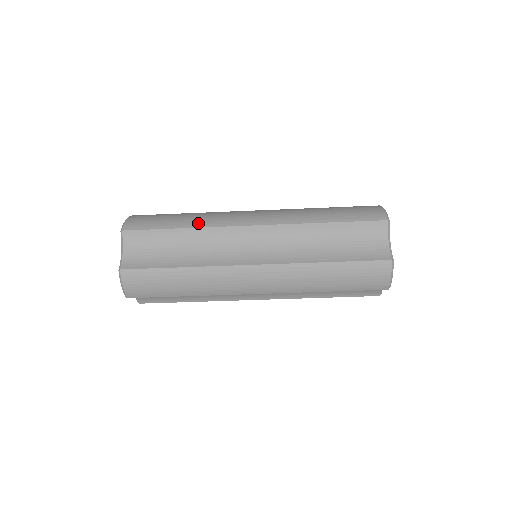
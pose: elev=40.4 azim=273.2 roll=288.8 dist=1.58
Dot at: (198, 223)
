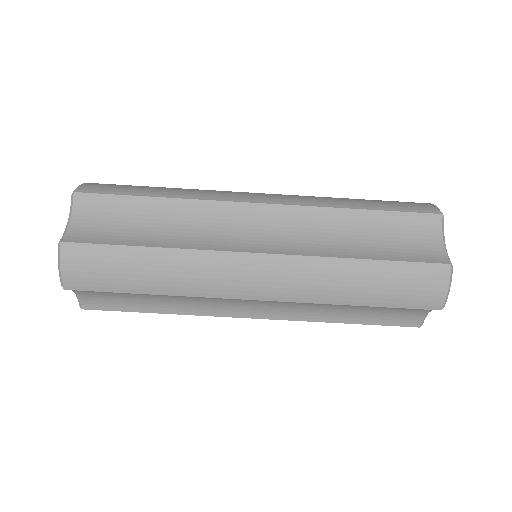
Dot at: (183, 194)
